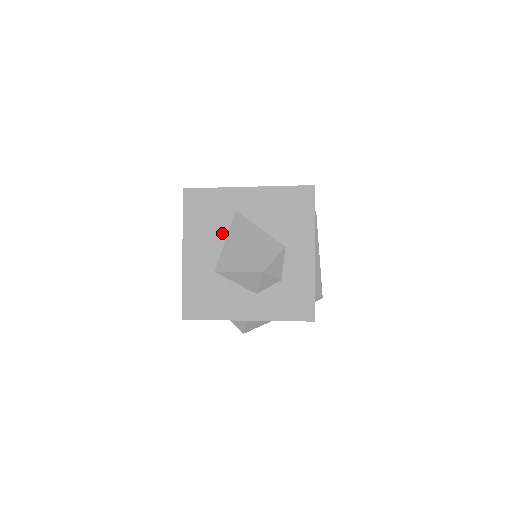
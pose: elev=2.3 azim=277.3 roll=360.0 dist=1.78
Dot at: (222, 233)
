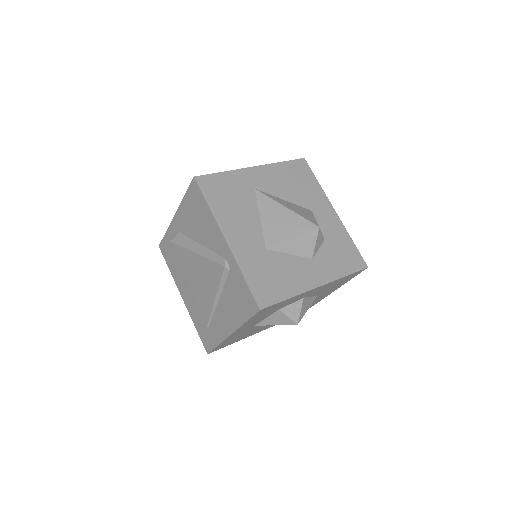
Dot at: (253, 211)
